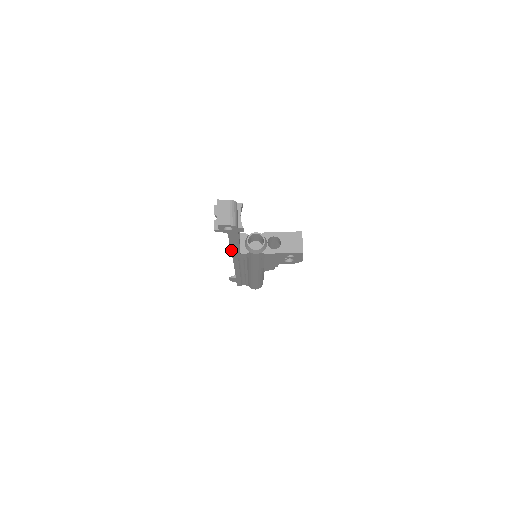
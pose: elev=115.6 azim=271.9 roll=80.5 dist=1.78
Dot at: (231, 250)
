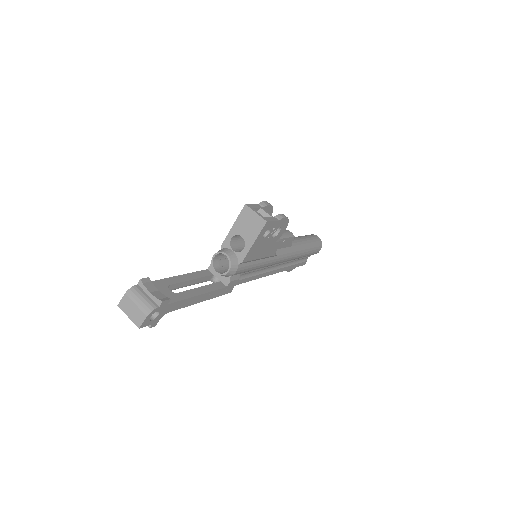
Dot at: (210, 298)
